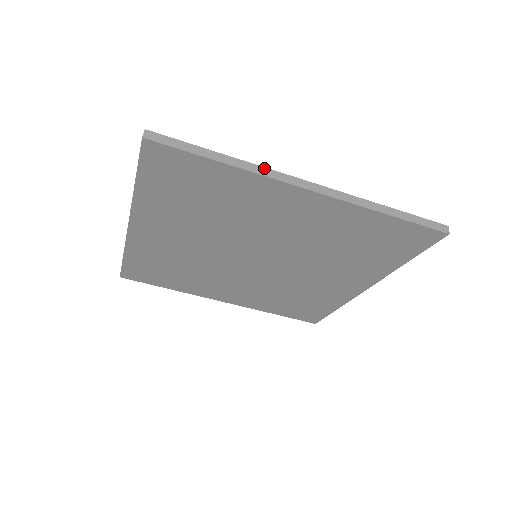
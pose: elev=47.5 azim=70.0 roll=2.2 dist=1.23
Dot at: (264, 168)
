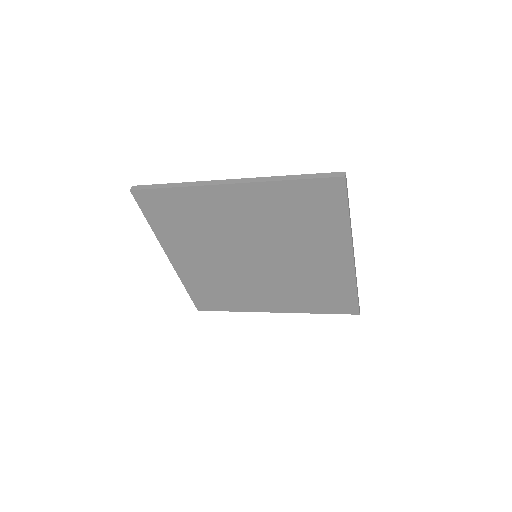
Dot at: (200, 182)
